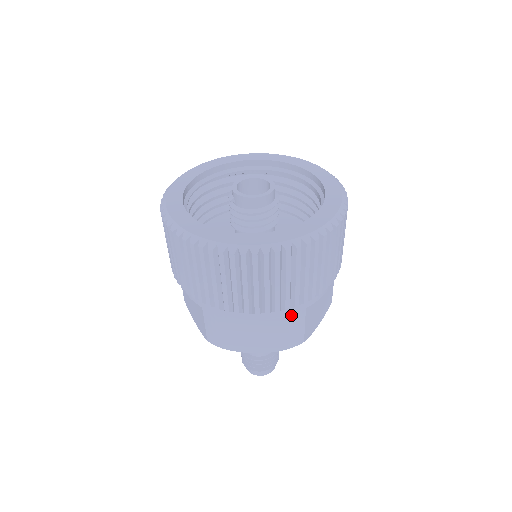
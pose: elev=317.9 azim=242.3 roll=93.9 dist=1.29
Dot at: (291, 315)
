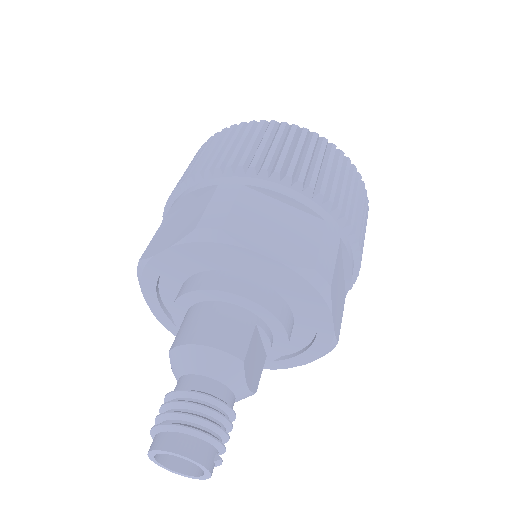
Dot at: (221, 186)
